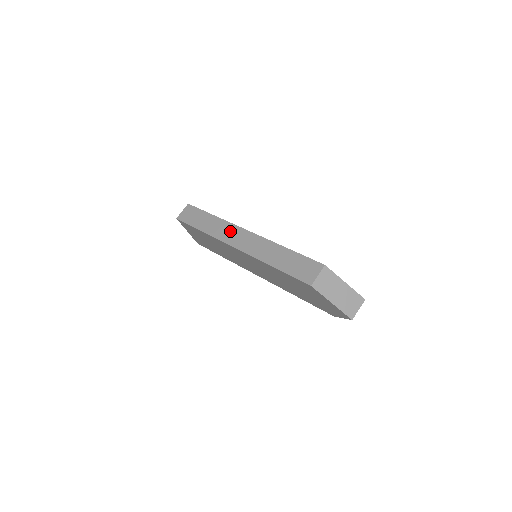
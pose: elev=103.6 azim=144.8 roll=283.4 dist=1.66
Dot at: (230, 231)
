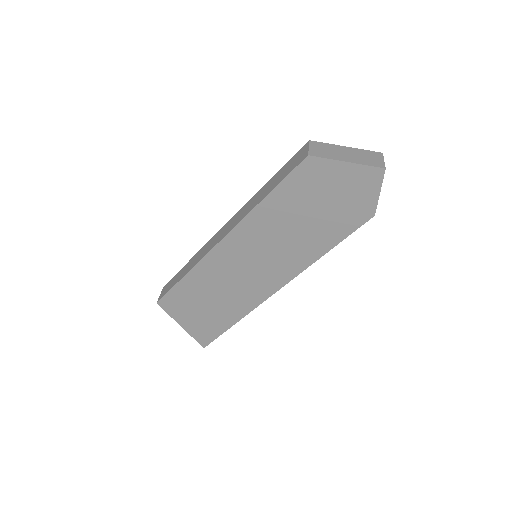
Dot at: (210, 243)
